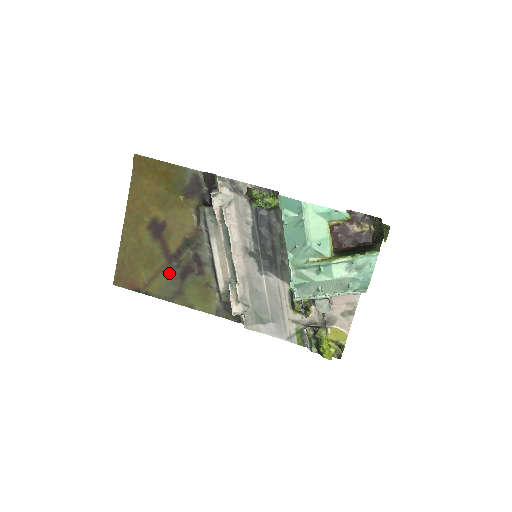
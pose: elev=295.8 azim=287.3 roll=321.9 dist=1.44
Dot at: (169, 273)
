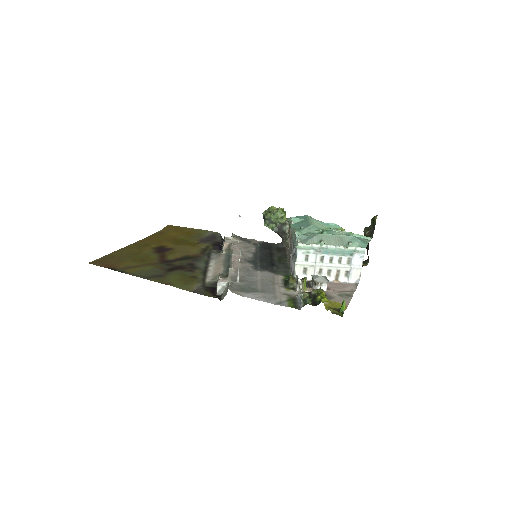
Dot at: (157, 267)
